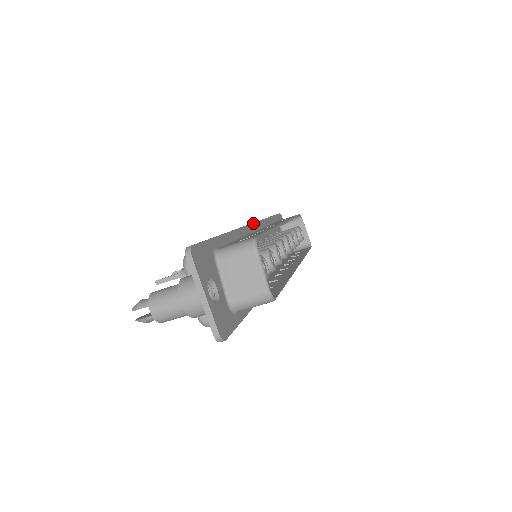
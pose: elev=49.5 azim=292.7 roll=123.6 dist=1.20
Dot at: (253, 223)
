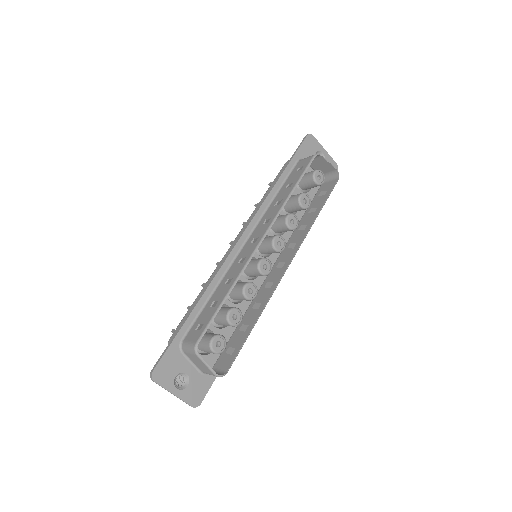
Dot at: (242, 234)
